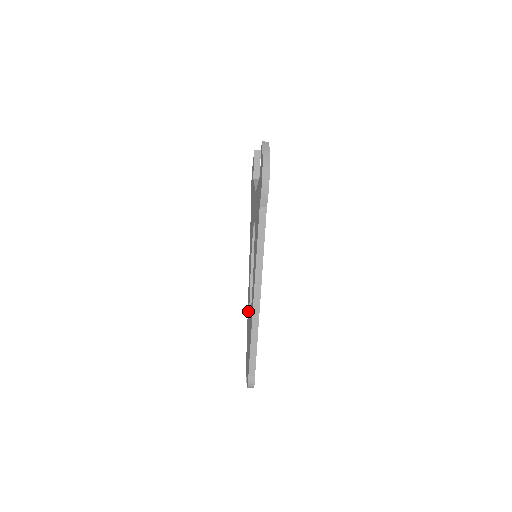
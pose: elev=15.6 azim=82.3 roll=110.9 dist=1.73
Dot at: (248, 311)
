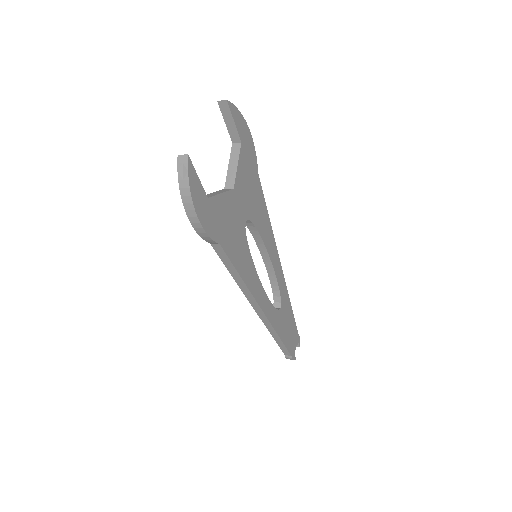
Dot at: occluded
